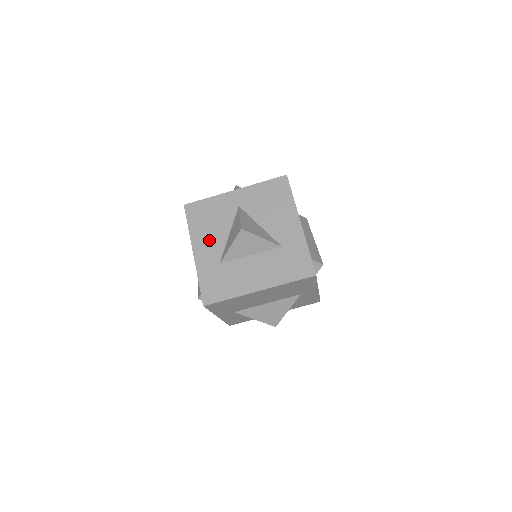
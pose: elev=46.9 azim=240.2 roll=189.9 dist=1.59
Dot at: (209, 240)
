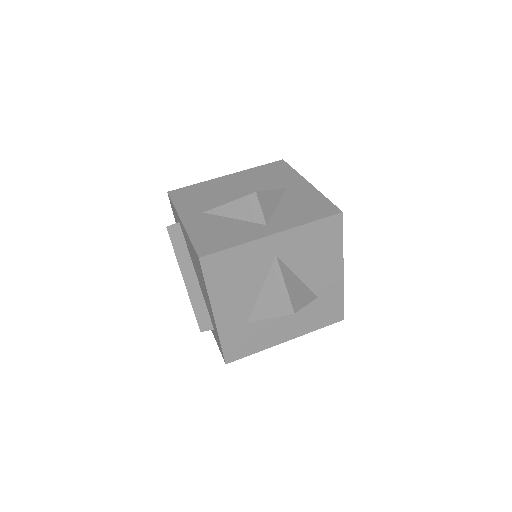
Dot at: (235, 300)
